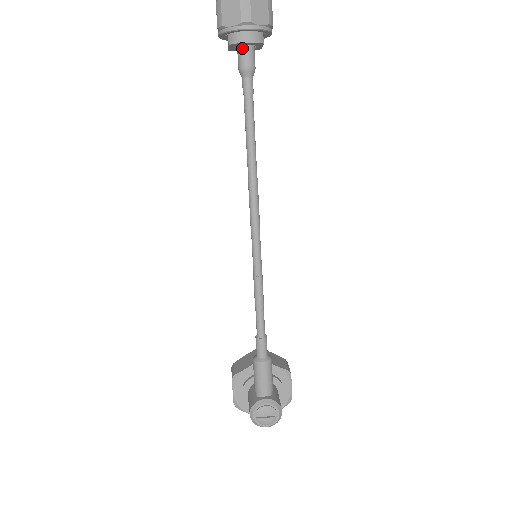
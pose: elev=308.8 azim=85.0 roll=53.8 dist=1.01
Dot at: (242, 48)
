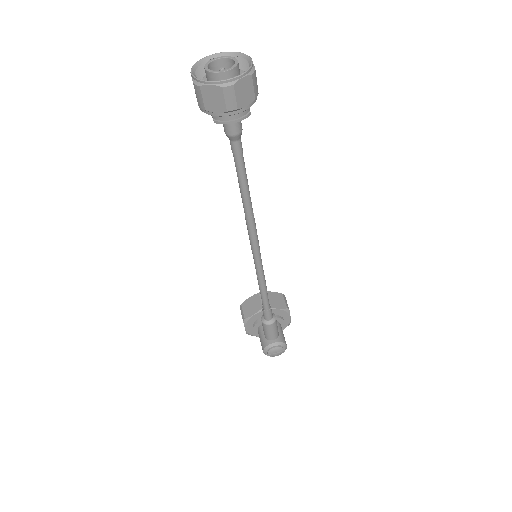
Dot at: occluded
